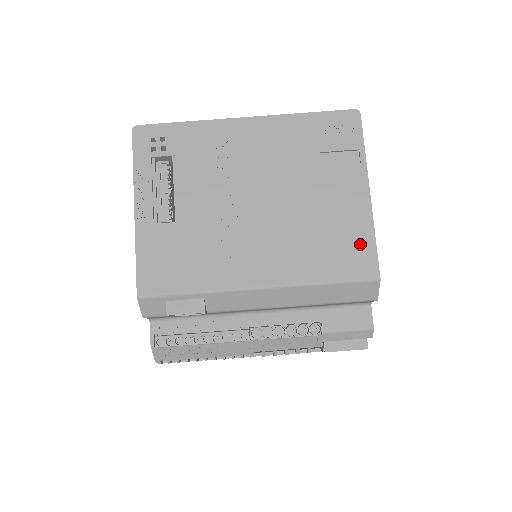
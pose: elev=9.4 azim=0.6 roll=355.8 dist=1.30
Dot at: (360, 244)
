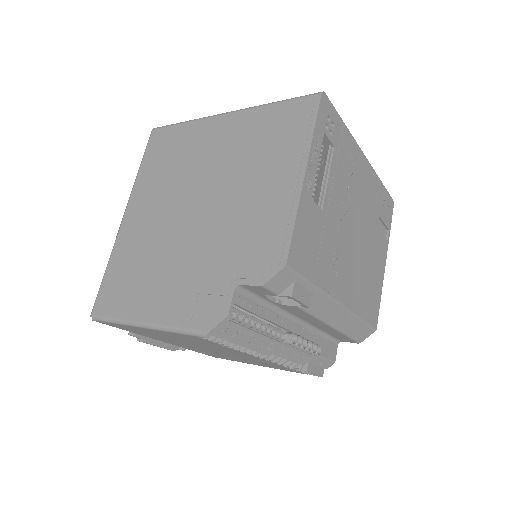
Dot at: (376, 299)
